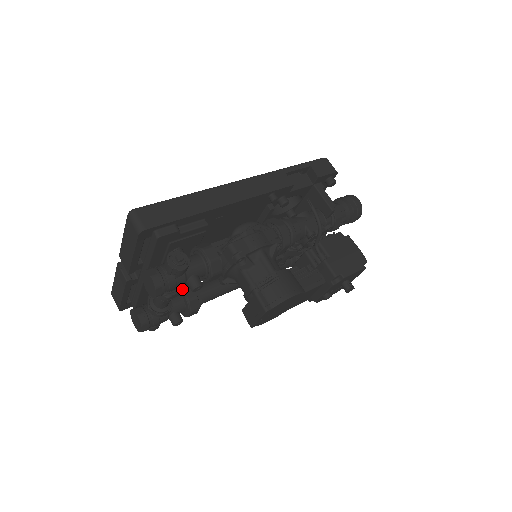
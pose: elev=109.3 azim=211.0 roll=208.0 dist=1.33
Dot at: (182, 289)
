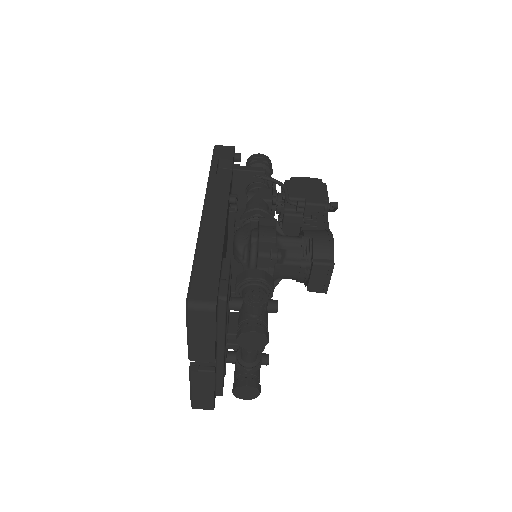
Dot at: occluded
